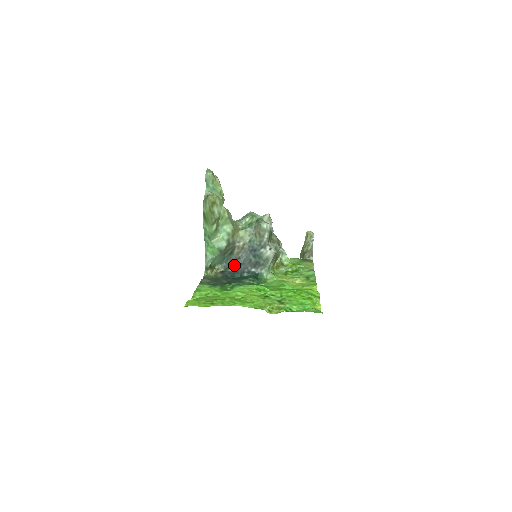
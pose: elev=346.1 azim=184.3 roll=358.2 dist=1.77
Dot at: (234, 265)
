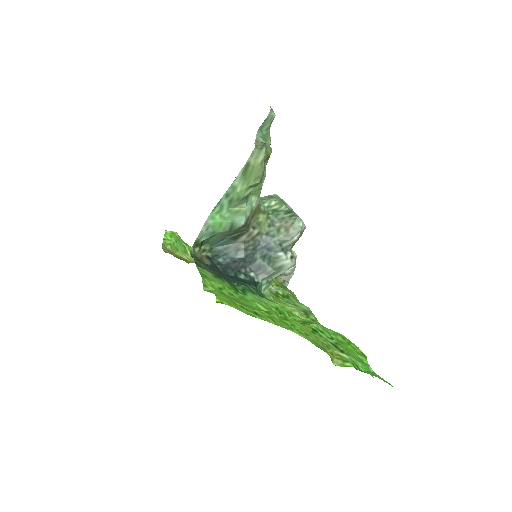
Dot at: (229, 255)
